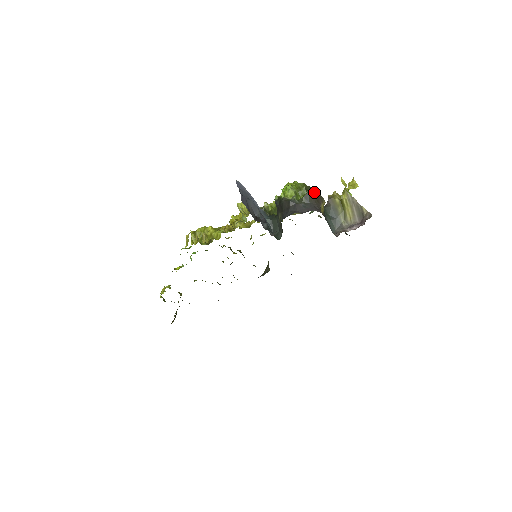
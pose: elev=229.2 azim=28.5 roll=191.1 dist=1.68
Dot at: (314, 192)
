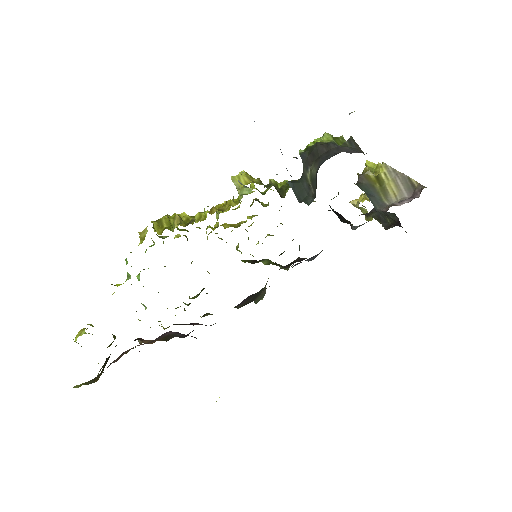
Dot at: occluded
